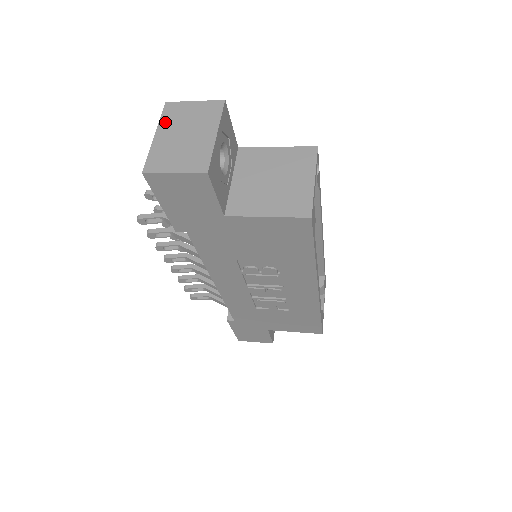
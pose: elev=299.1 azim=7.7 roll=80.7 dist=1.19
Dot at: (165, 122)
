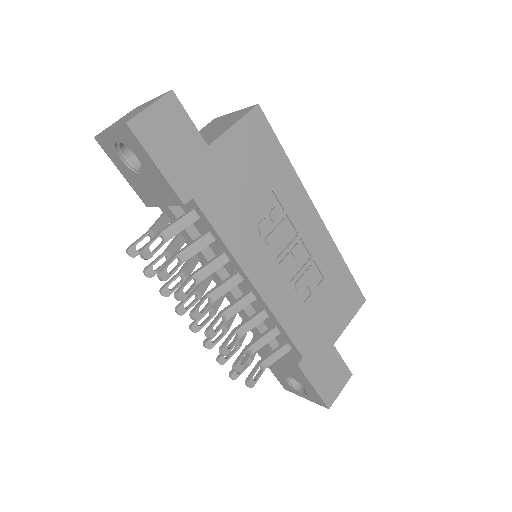
Dot at: (107, 130)
